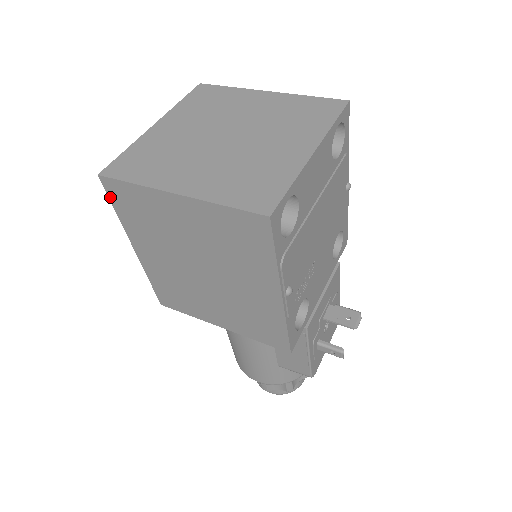
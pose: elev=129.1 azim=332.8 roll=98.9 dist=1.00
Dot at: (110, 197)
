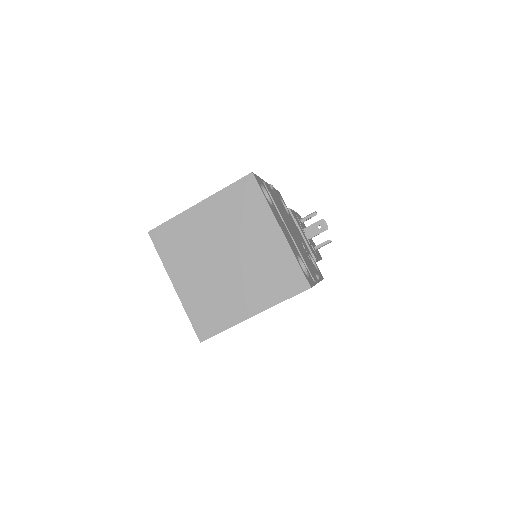
Dot at: occluded
